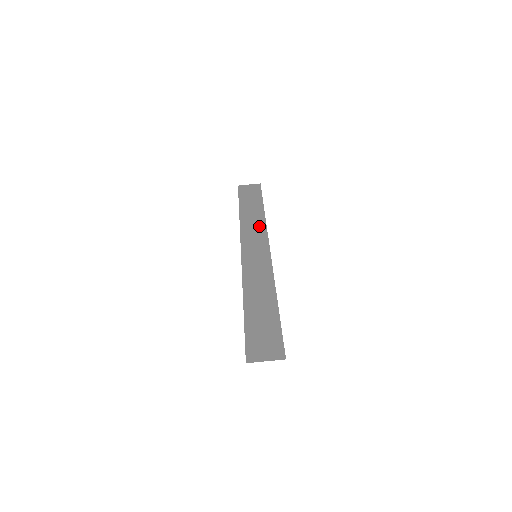
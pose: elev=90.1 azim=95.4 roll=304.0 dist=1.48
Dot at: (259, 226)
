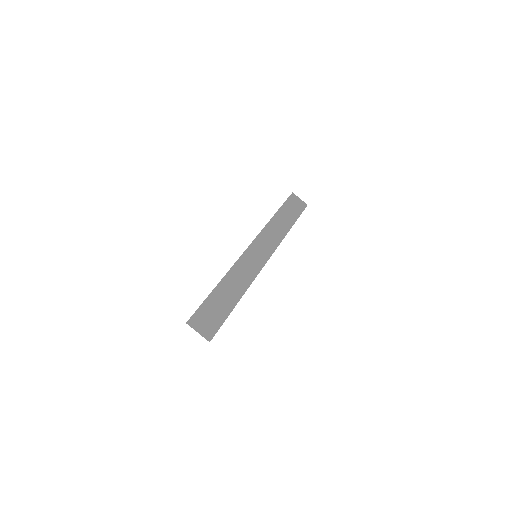
Dot at: (277, 237)
